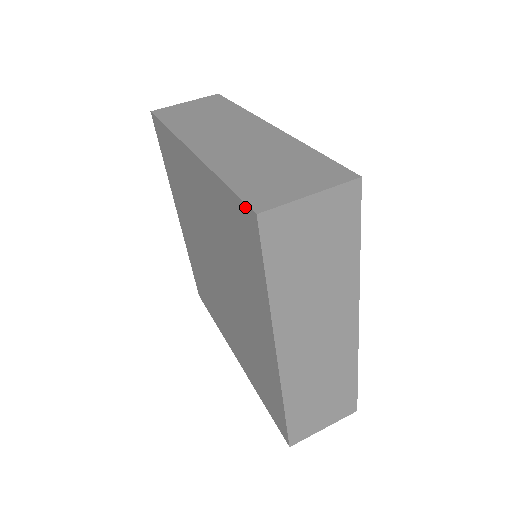
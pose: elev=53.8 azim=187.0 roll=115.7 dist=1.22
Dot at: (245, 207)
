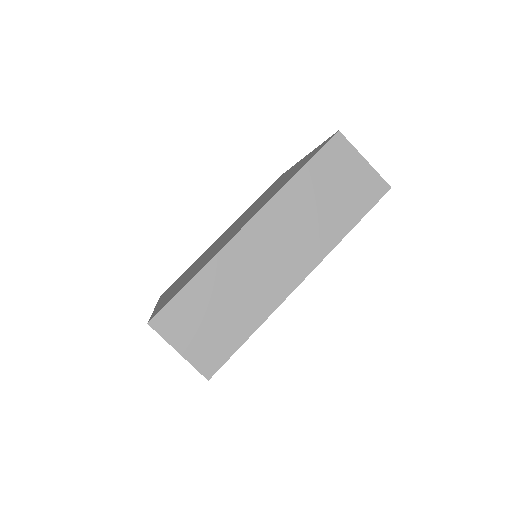
Dot at: (330, 137)
